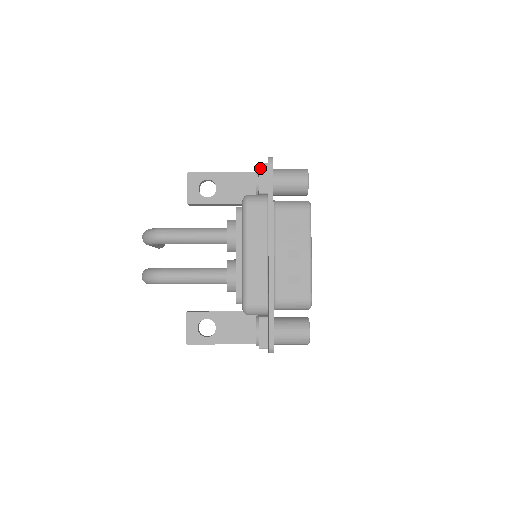
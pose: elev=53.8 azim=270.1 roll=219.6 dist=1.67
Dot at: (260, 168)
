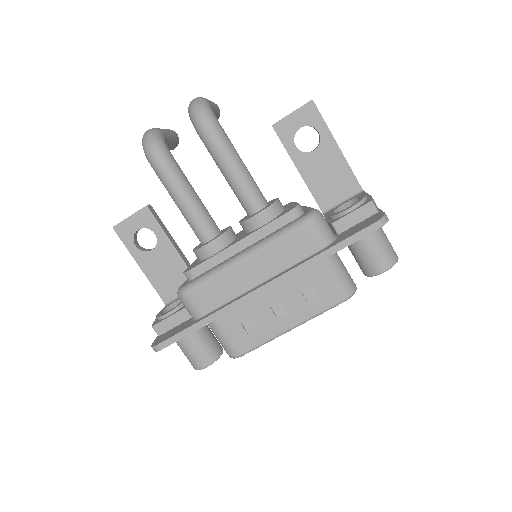
Dot at: (366, 206)
